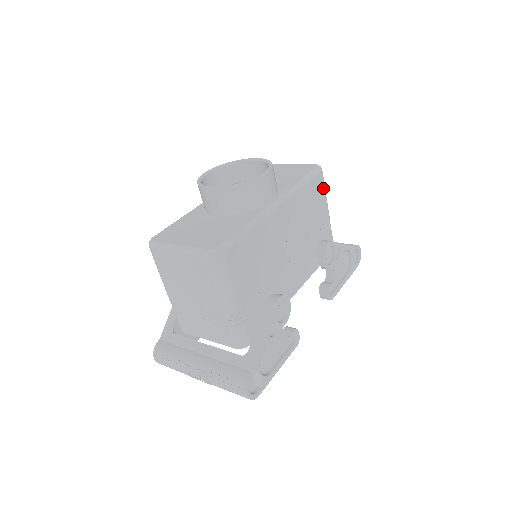
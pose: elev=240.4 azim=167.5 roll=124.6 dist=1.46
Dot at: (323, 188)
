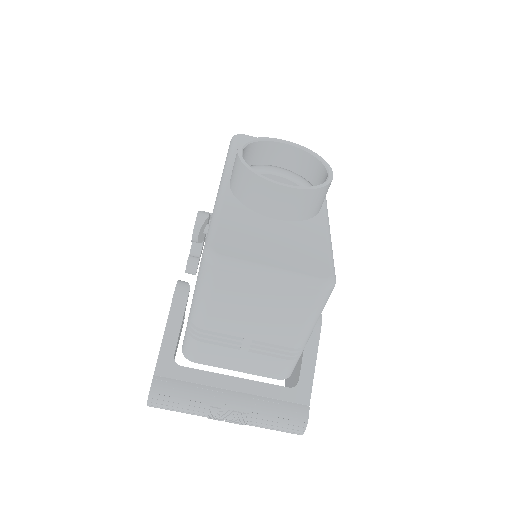
Dot at: occluded
